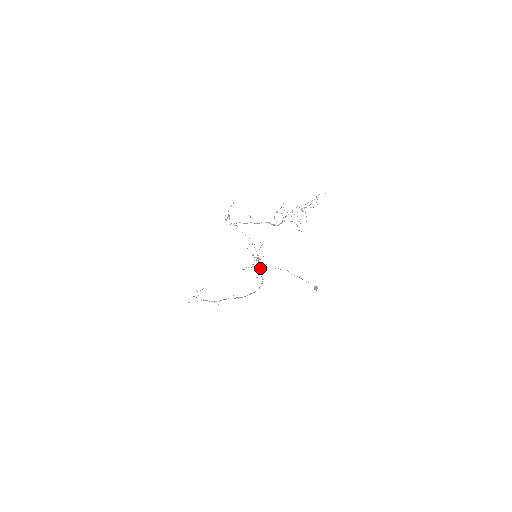
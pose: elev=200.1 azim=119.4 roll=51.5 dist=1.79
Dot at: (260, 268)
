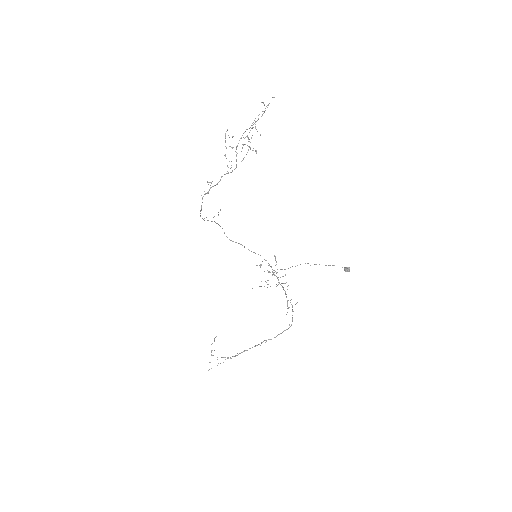
Dot at: (283, 289)
